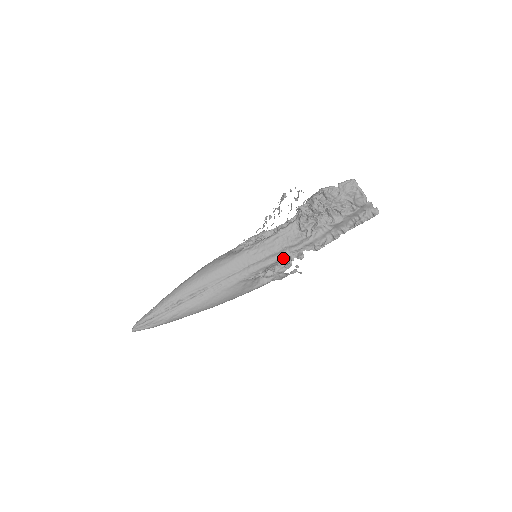
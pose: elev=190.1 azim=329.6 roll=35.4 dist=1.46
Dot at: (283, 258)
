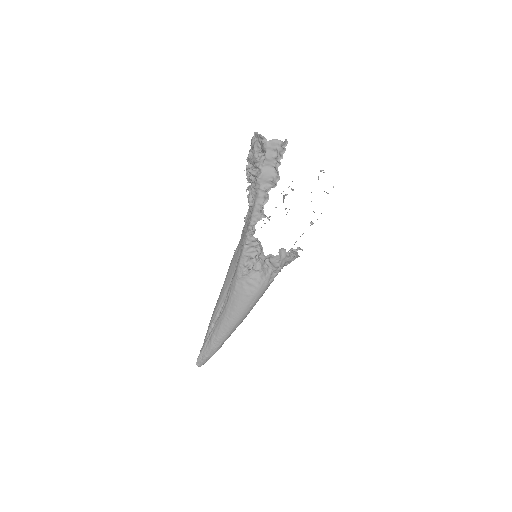
Dot at: (248, 240)
